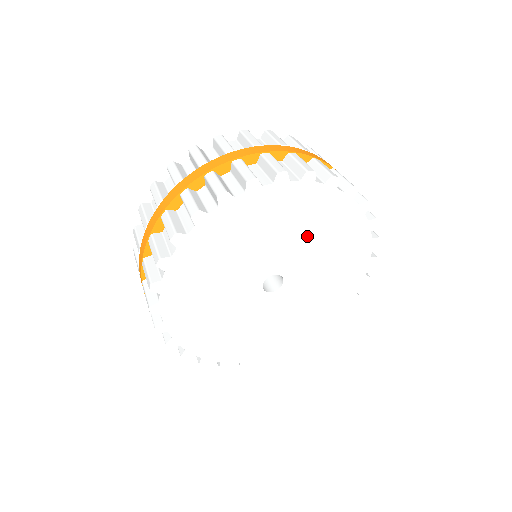
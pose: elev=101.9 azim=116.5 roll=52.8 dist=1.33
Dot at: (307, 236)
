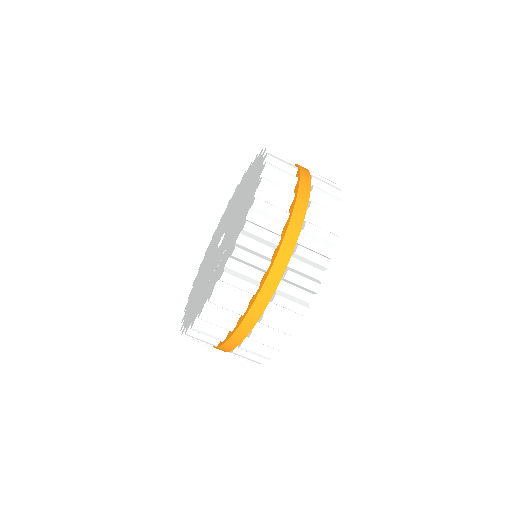
Dot at: occluded
